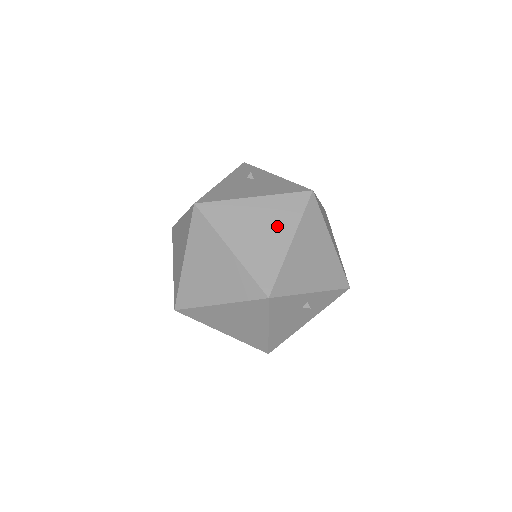
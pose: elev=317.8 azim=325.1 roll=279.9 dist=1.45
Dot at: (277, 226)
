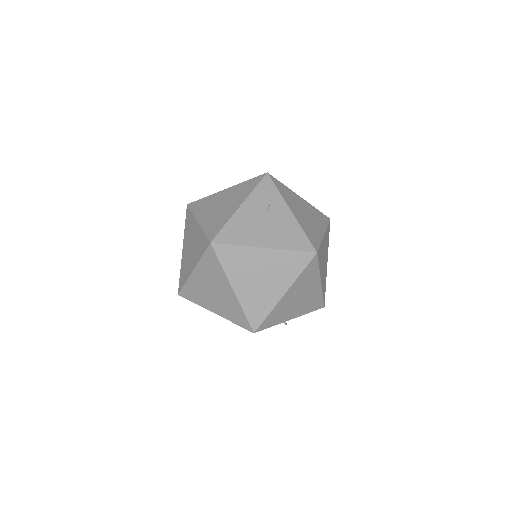
Dot at: (277, 278)
